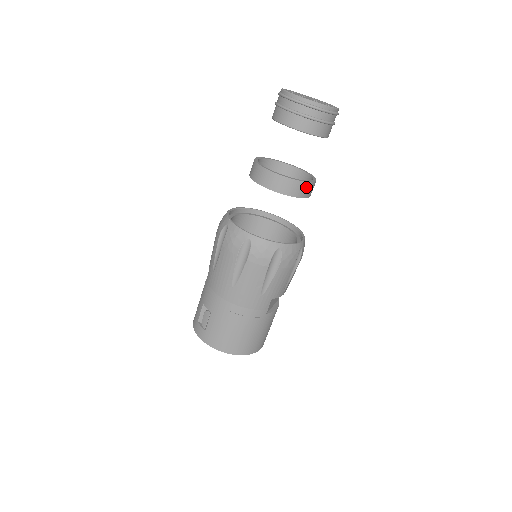
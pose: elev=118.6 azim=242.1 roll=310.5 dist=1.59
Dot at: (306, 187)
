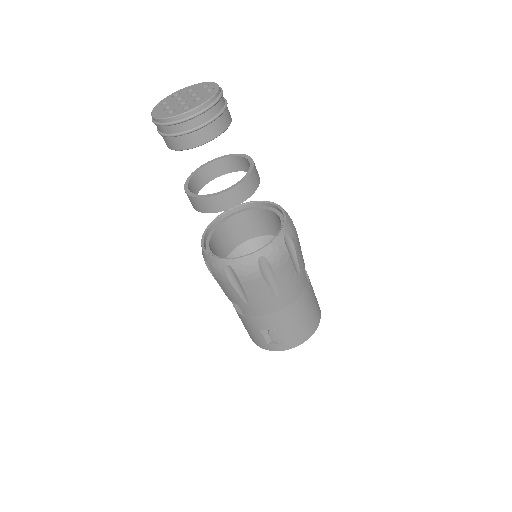
Dot at: (255, 171)
